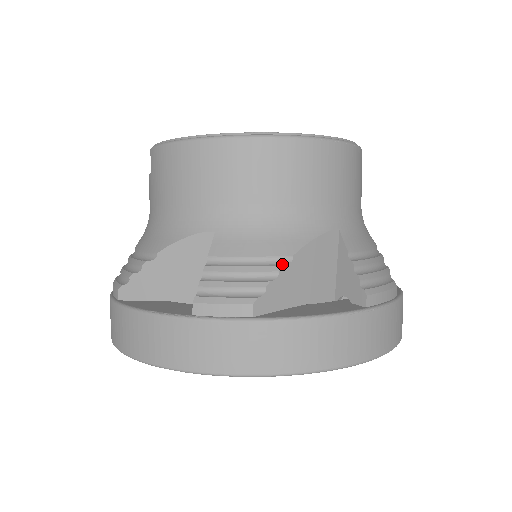
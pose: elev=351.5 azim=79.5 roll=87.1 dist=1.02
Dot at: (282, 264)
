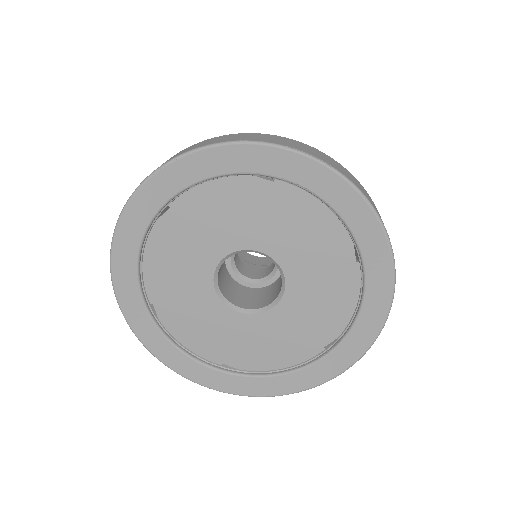
Dot at: occluded
